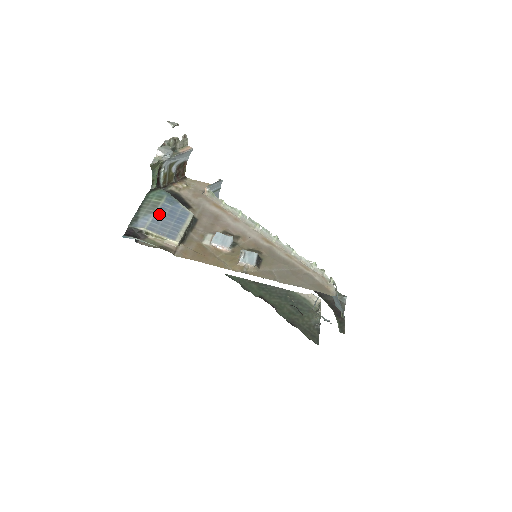
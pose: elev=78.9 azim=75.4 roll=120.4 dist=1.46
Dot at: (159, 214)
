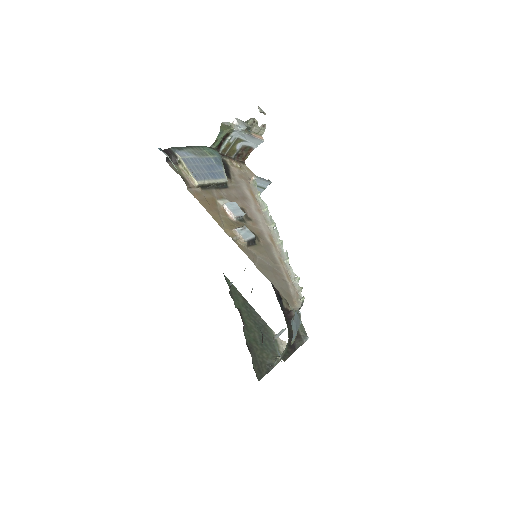
Dot at: (201, 159)
